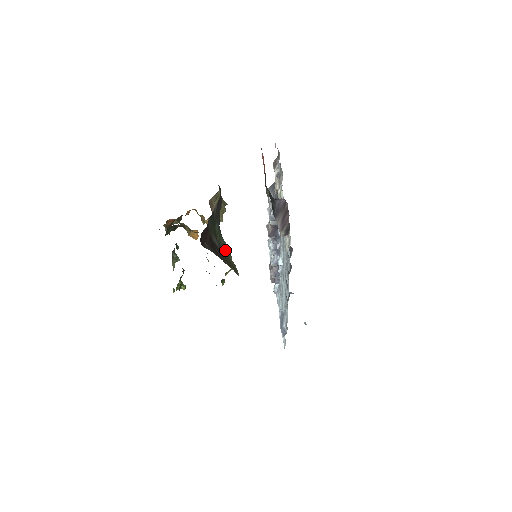
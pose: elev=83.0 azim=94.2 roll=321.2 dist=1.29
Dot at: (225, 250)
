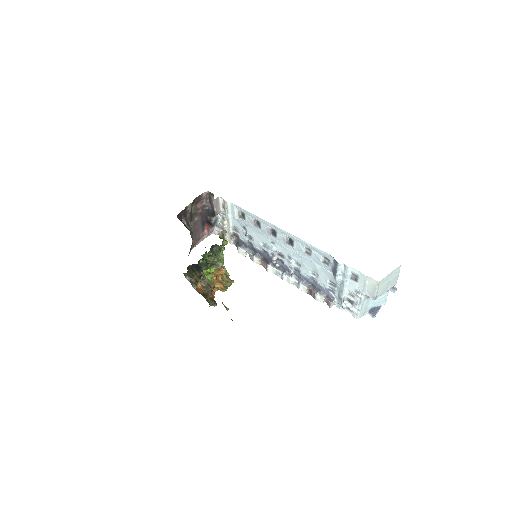
Dot at: occluded
